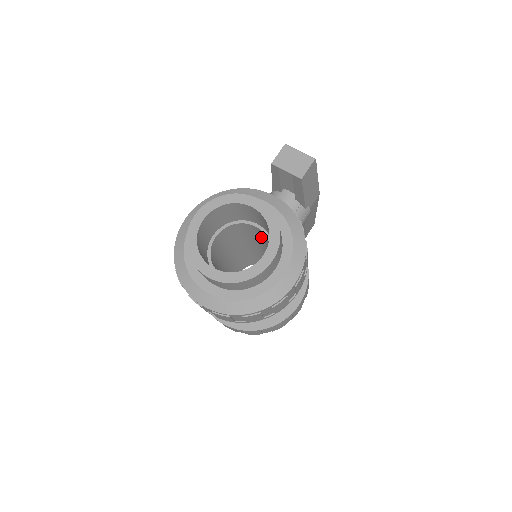
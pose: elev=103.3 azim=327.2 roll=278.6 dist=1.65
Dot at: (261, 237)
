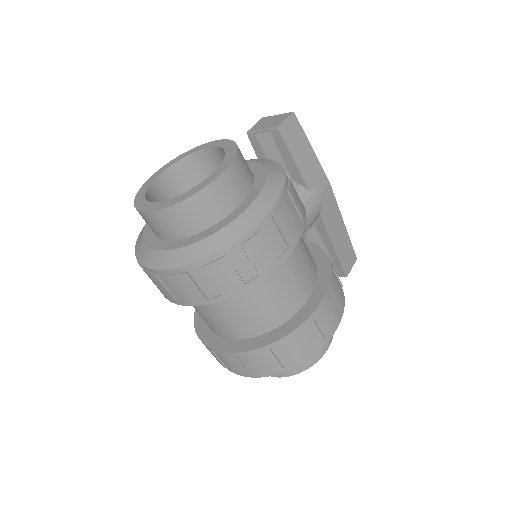
Dot at: occluded
